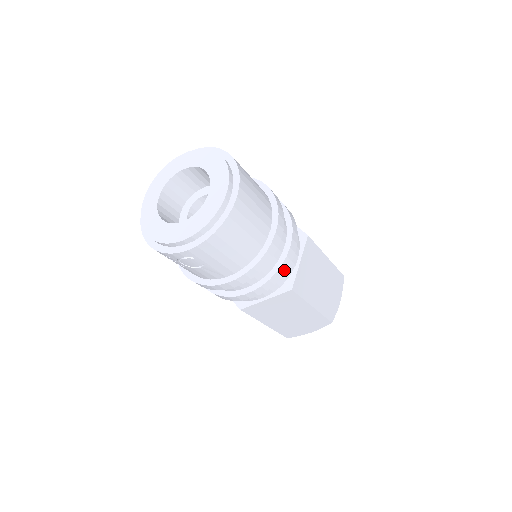
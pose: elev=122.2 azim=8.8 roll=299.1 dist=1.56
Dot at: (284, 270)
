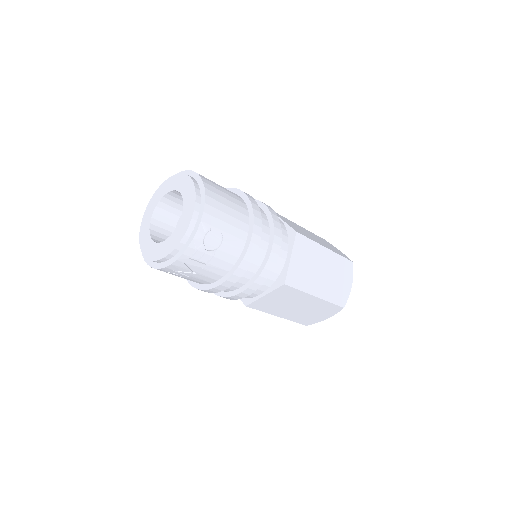
Dot at: (276, 217)
